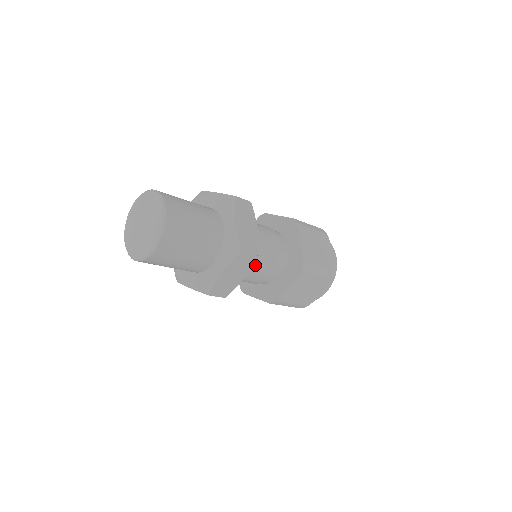
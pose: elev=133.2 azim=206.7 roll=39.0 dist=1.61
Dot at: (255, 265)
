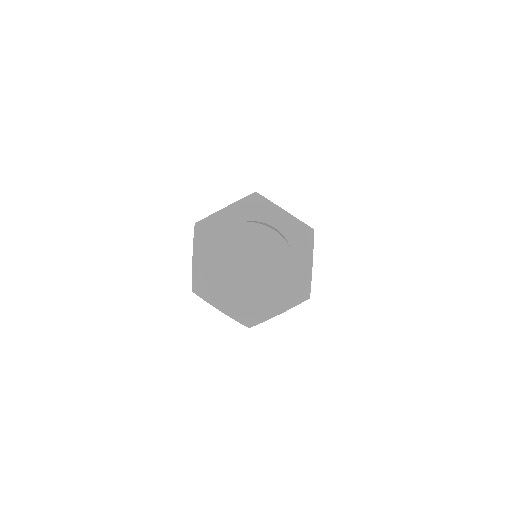
Dot at: occluded
